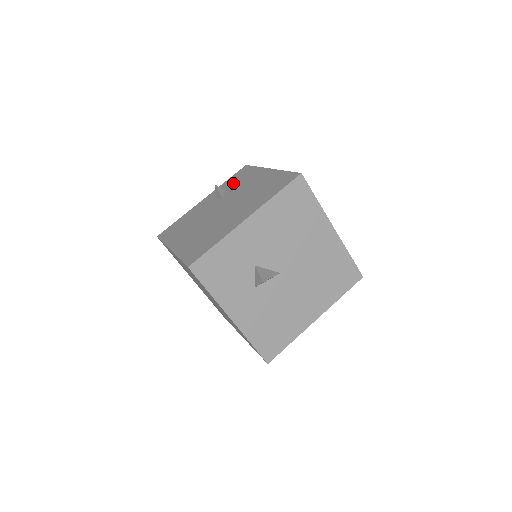
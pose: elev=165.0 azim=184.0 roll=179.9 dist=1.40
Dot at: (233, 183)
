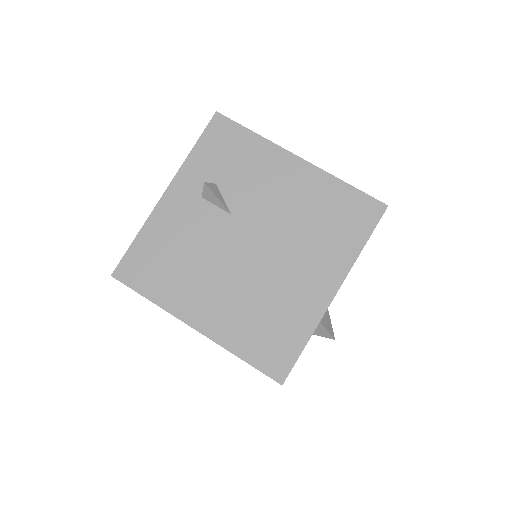
Dot at: (223, 167)
